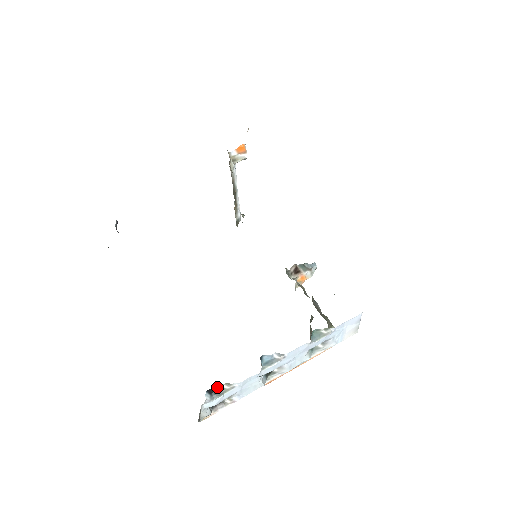
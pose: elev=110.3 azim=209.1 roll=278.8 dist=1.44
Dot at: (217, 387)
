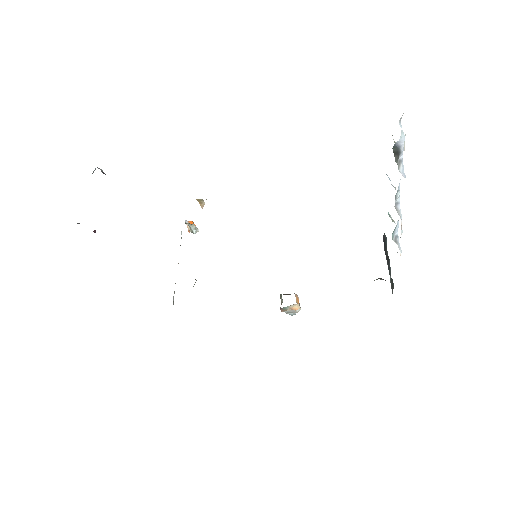
Dot at: occluded
